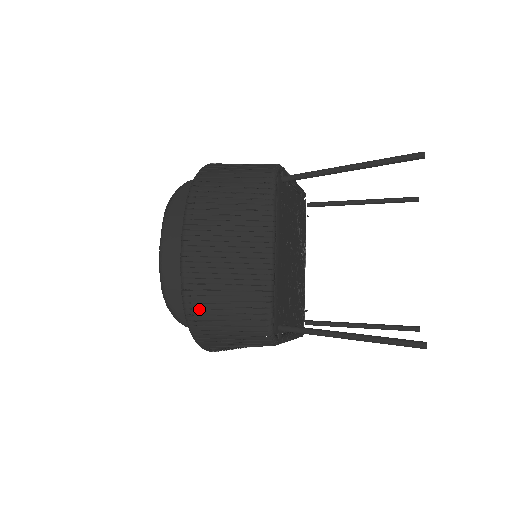
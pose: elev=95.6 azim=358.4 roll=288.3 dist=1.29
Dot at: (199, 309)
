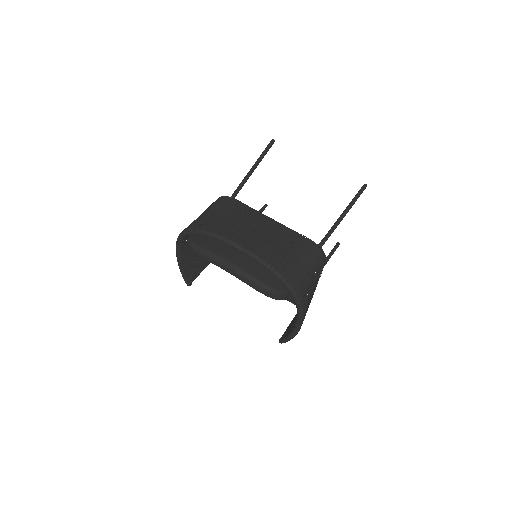
Dot at: occluded
